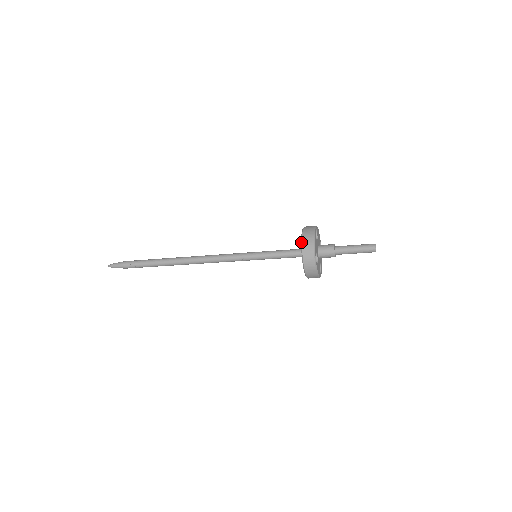
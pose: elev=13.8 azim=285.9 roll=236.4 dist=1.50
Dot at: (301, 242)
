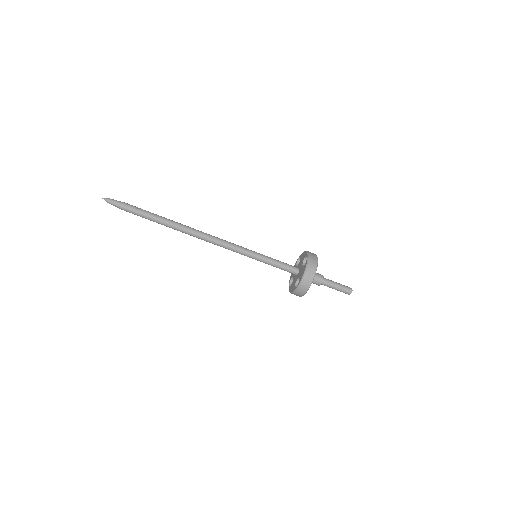
Dot at: (305, 251)
